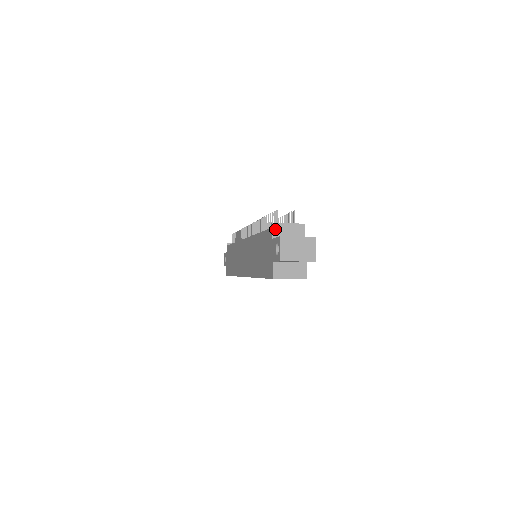
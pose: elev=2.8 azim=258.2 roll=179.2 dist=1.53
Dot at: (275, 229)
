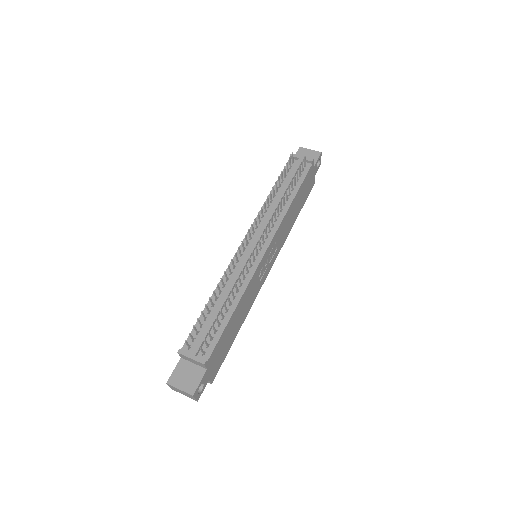
Dot at: (181, 355)
